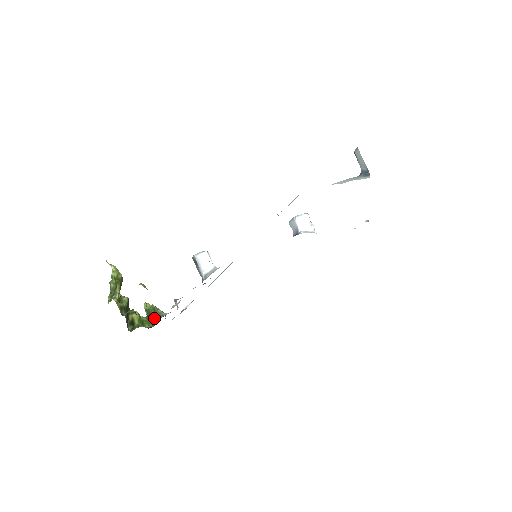
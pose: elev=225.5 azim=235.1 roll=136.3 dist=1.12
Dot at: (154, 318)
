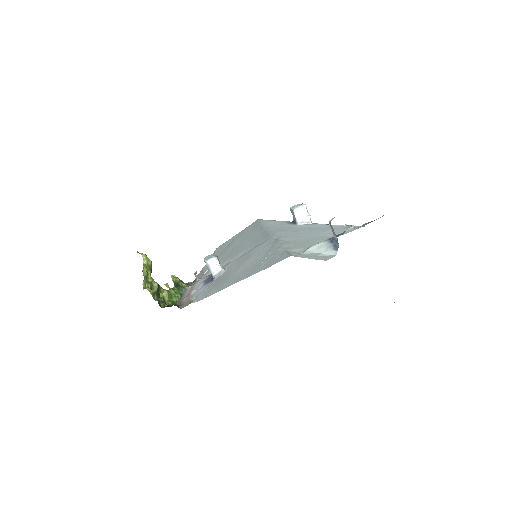
Dot at: (180, 290)
